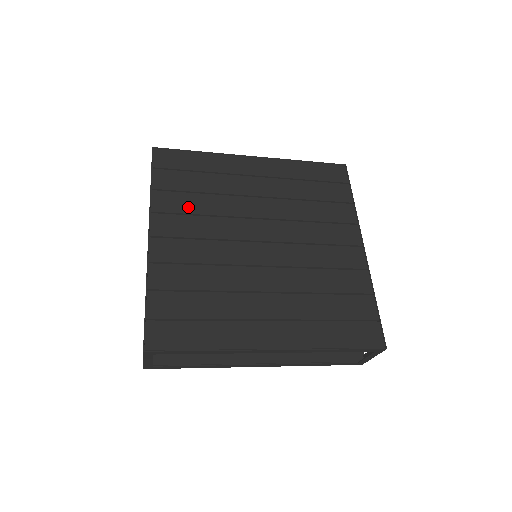
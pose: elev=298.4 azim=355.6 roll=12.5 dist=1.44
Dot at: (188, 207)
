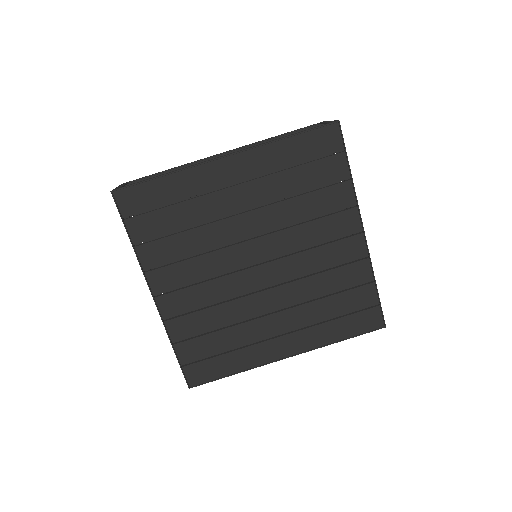
Dot at: (176, 253)
